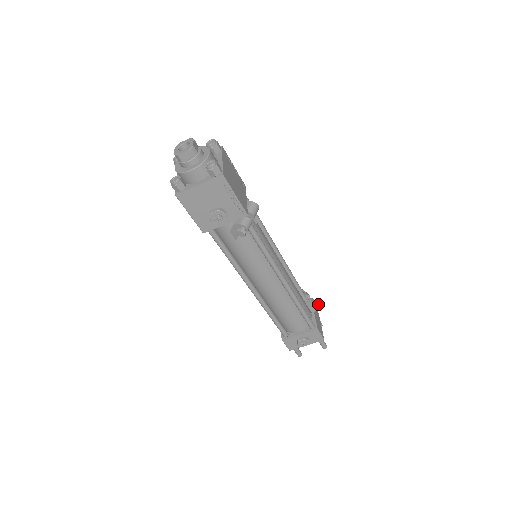
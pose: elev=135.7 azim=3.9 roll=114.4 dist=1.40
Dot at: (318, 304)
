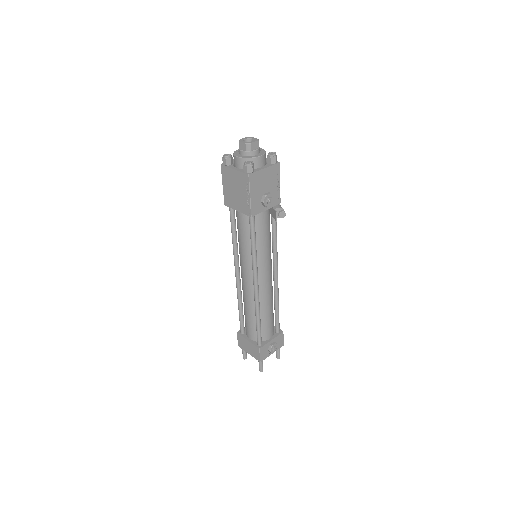
Dot at: occluded
